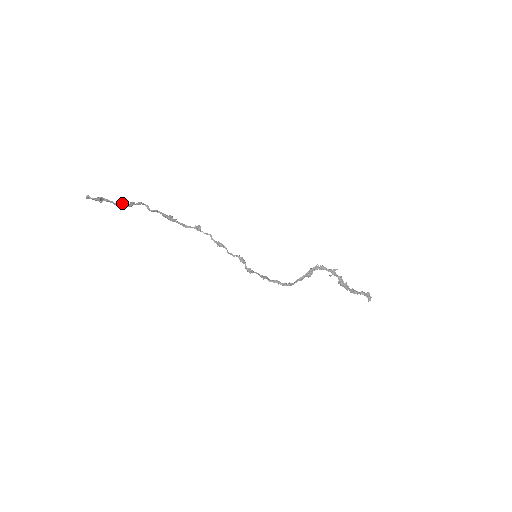
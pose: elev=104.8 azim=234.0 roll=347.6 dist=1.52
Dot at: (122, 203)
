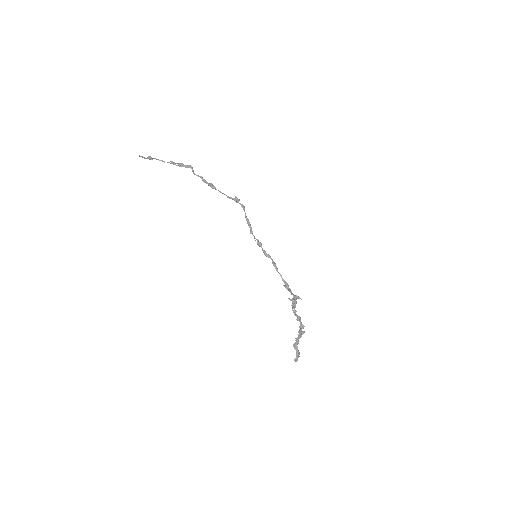
Dot at: (172, 162)
